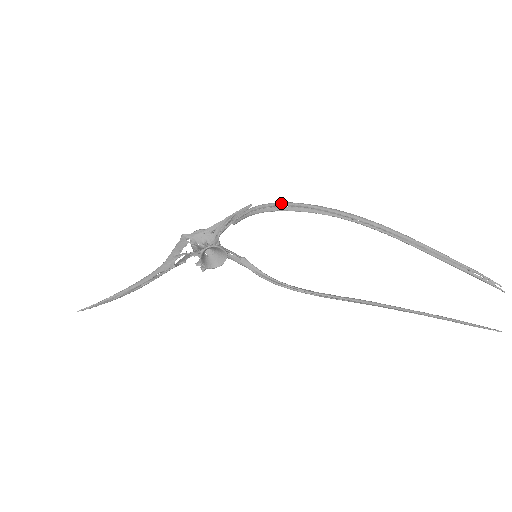
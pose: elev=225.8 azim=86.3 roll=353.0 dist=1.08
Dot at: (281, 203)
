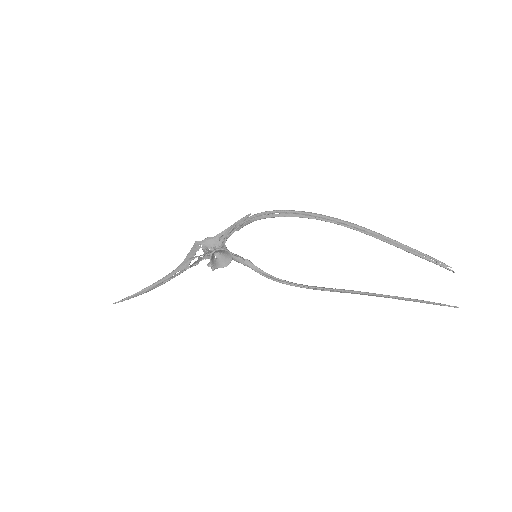
Dot at: (274, 211)
